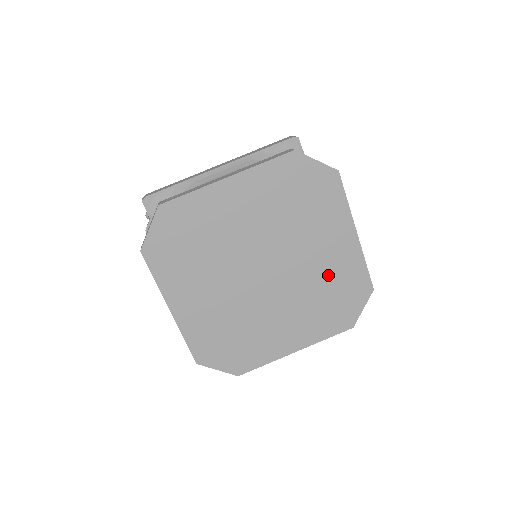
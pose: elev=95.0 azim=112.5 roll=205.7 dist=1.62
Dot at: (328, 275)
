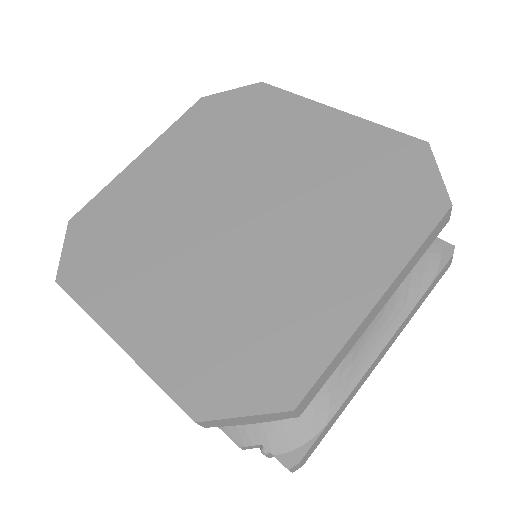
Dot at: (336, 167)
